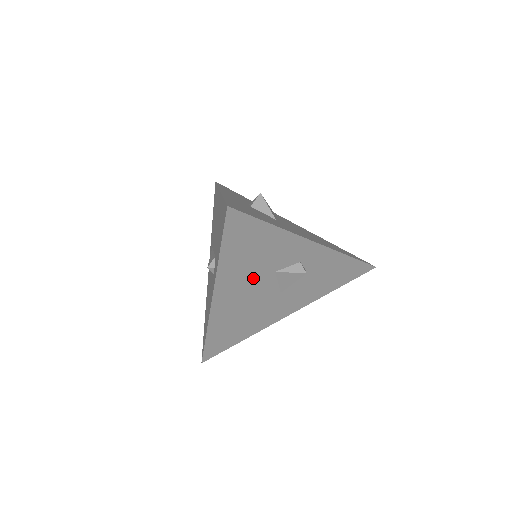
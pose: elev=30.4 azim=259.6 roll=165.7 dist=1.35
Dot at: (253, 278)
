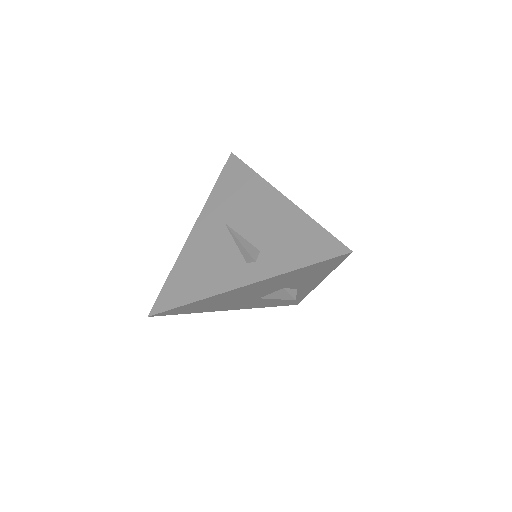
Dot at: (273, 286)
